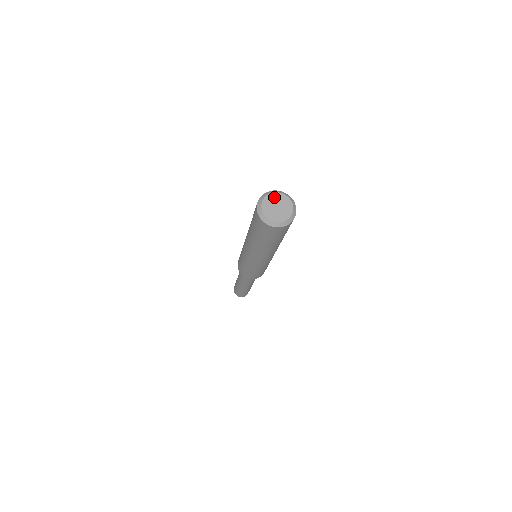
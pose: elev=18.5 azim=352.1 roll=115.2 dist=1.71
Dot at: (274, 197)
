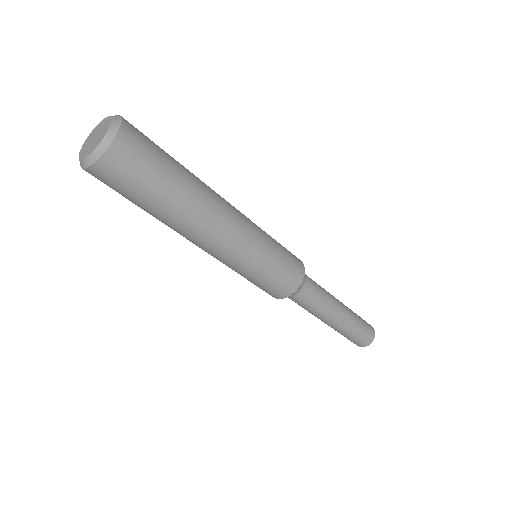
Dot at: (94, 131)
